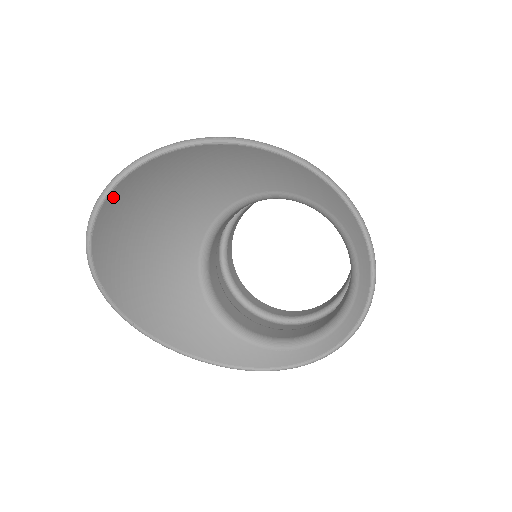
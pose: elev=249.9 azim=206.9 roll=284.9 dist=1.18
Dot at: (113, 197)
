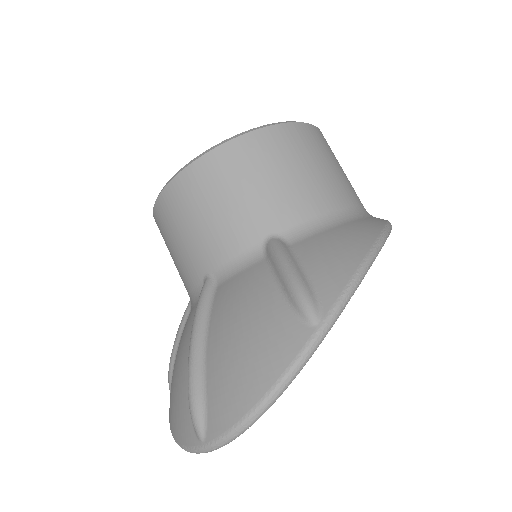
Dot at: occluded
